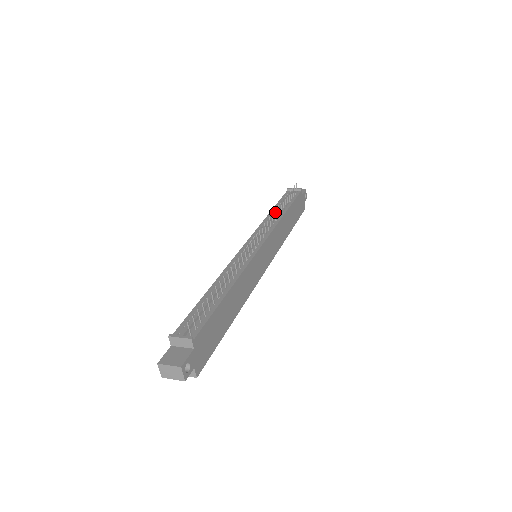
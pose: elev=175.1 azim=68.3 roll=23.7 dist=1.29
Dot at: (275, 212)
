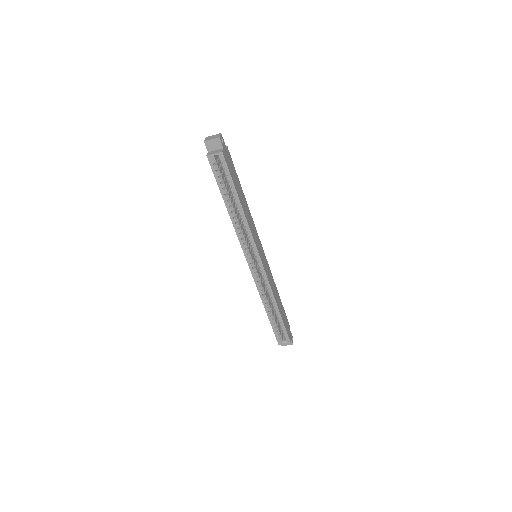
Dot at: occluded
